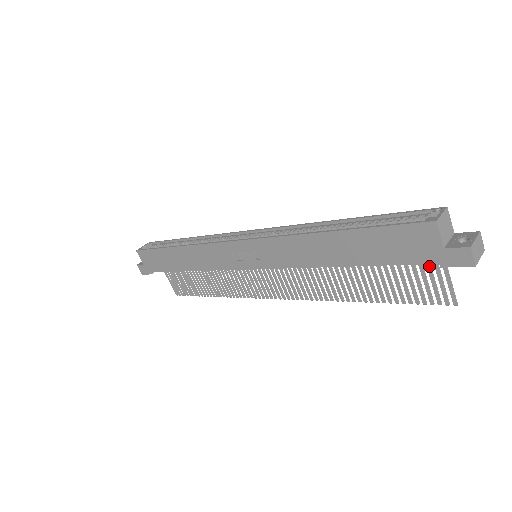
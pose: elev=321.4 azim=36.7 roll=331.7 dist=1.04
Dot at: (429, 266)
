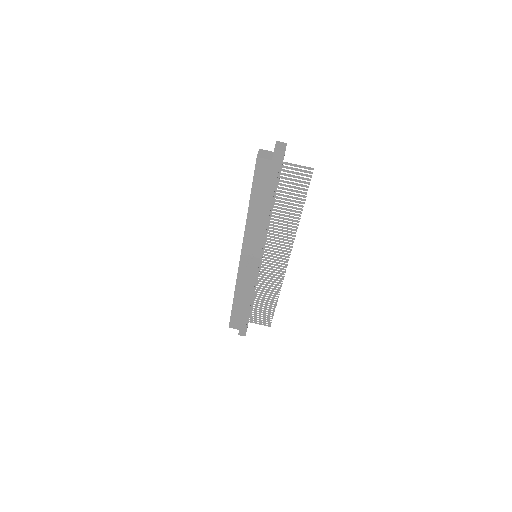
Dot at: (287, 171)
